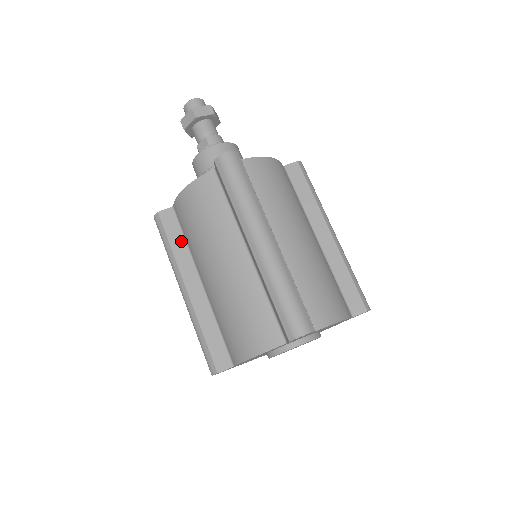
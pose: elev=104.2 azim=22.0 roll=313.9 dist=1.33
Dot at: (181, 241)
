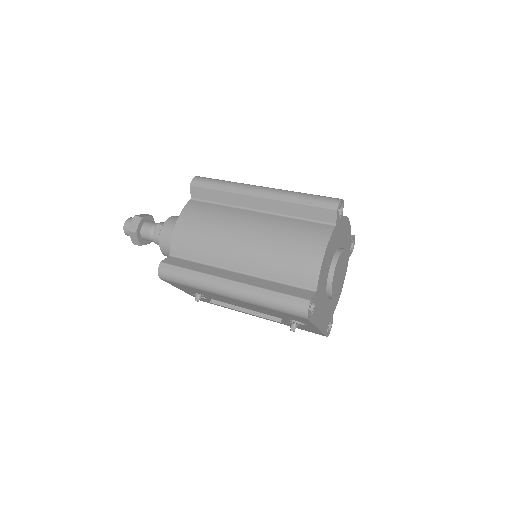
Dot at: (196, 265)
